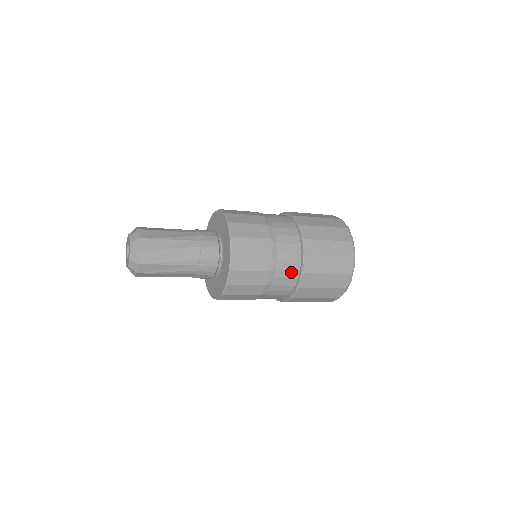
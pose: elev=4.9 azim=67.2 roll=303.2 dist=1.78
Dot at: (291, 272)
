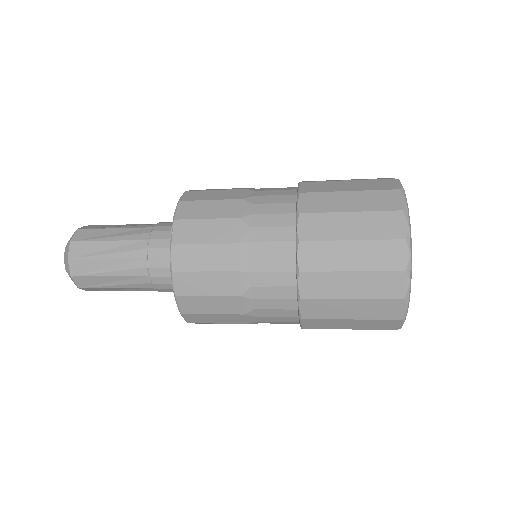
Dot at: (279, 245)
